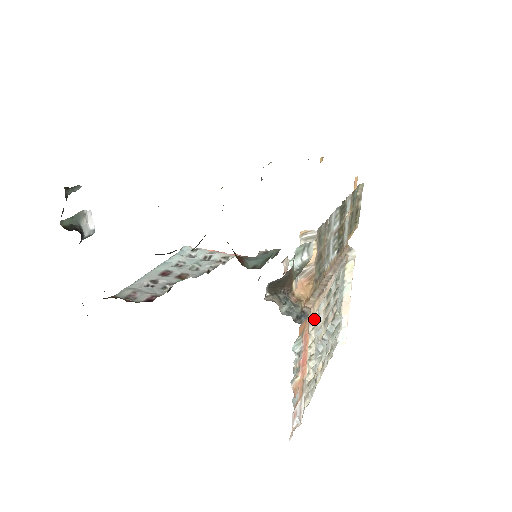
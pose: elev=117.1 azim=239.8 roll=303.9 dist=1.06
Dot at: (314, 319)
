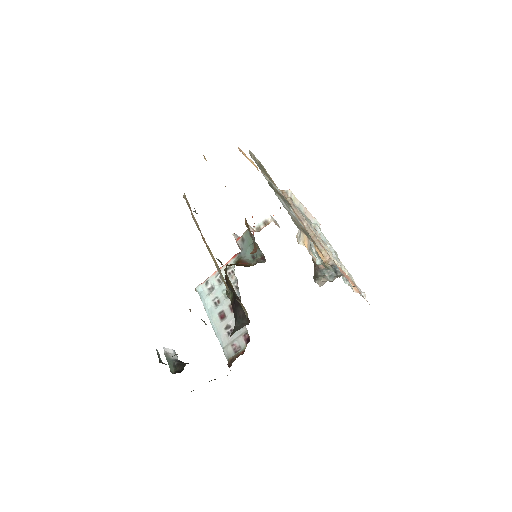
Dot at: (330, 256)
